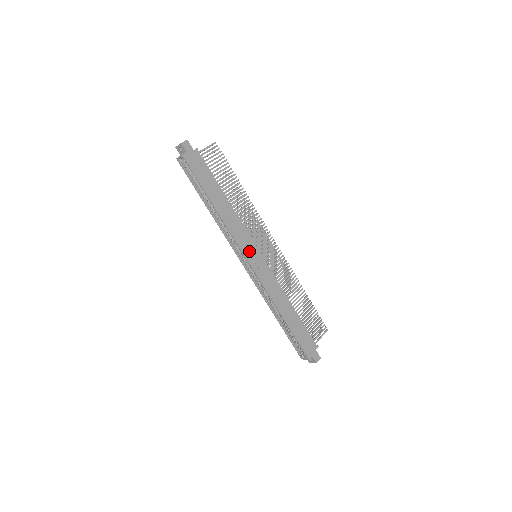
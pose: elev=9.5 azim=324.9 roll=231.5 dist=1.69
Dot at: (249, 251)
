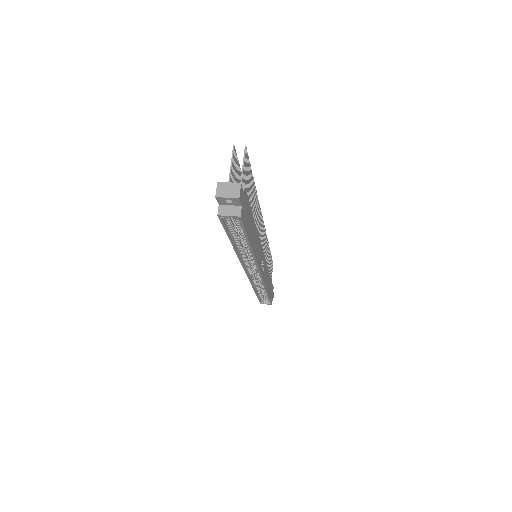
Dot at: (261, 262)
